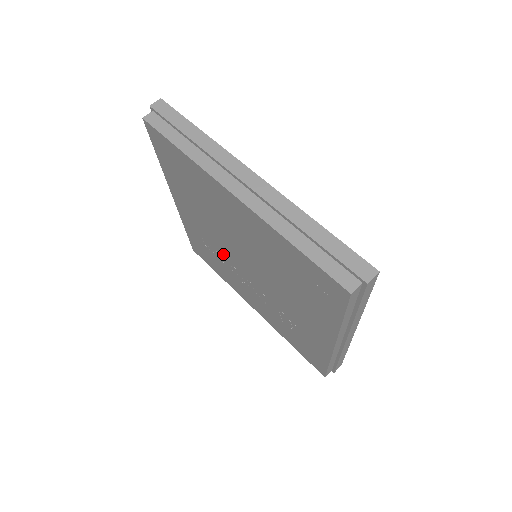
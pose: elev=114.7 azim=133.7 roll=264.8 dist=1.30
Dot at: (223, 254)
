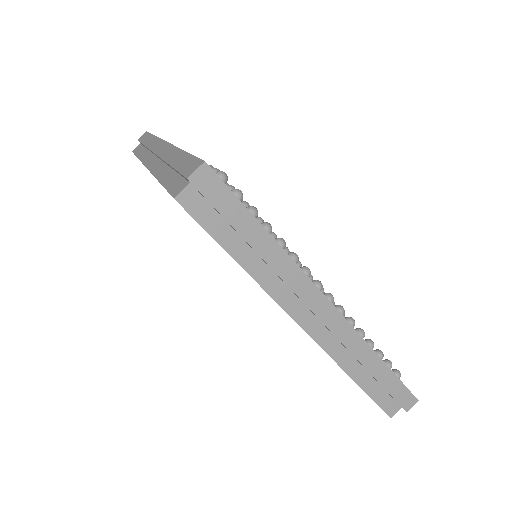
Dot at: occluded
